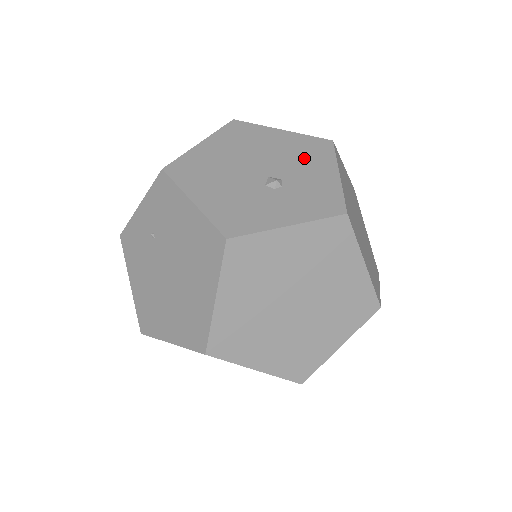
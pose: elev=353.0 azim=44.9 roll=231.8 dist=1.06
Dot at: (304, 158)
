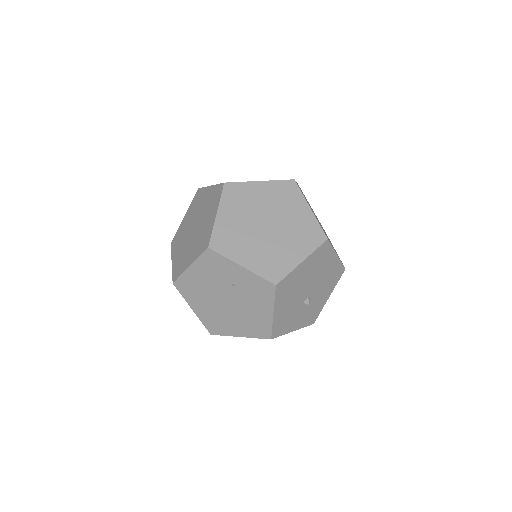
Dot at: (328, 283)
